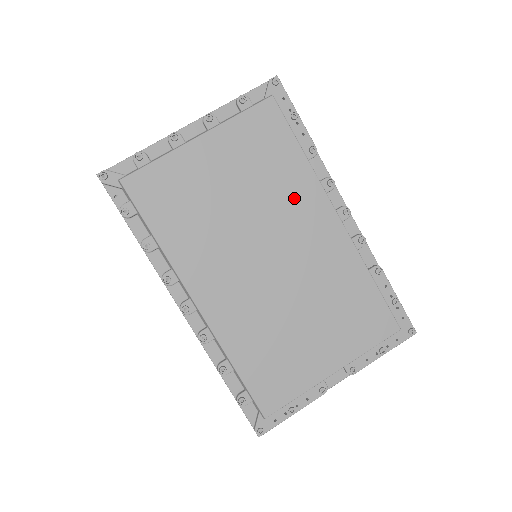
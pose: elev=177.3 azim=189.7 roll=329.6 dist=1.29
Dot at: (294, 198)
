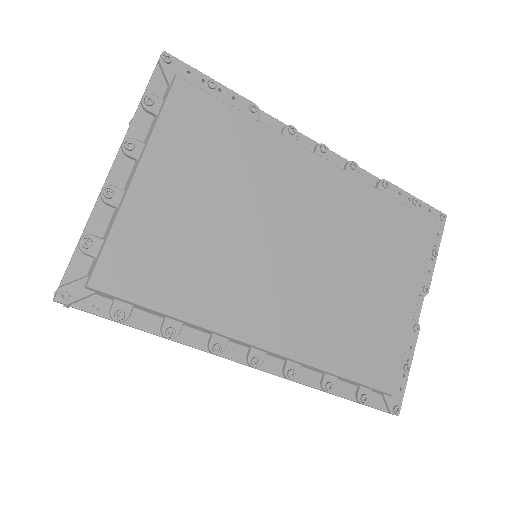
Dot at: (273, 170)
